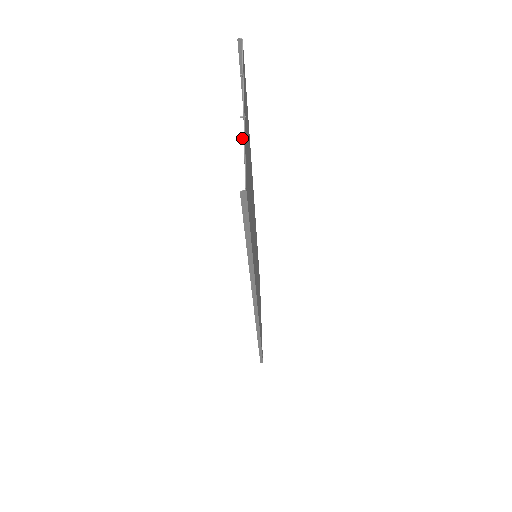
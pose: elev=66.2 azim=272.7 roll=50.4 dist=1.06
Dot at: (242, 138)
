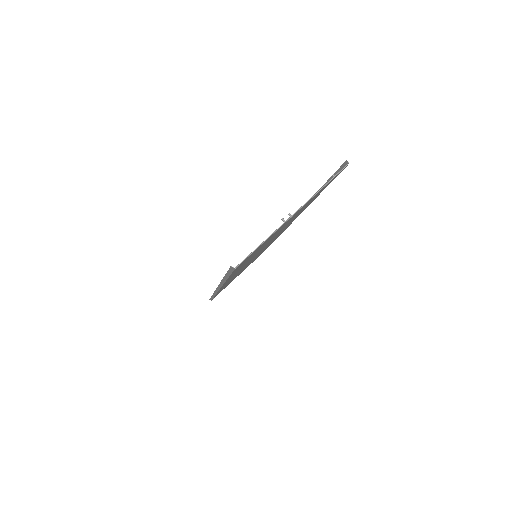
Dot at: (284, 220)
